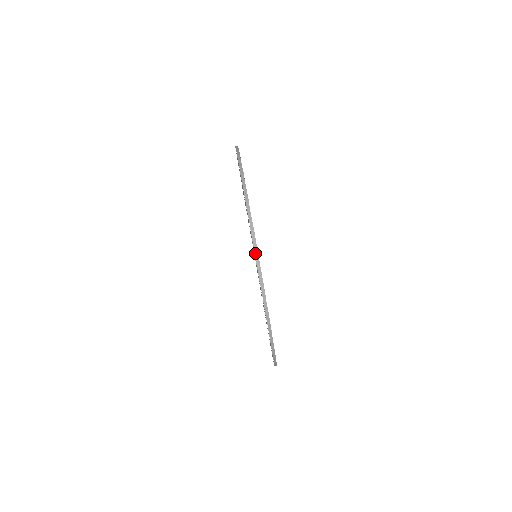
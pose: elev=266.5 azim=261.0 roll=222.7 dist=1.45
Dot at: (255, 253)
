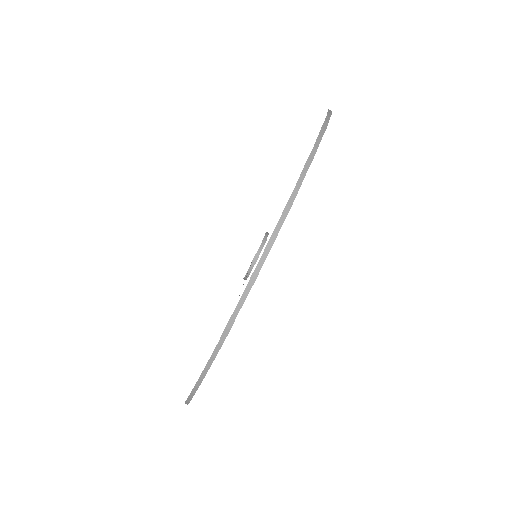
Dot at: (273, 232)
